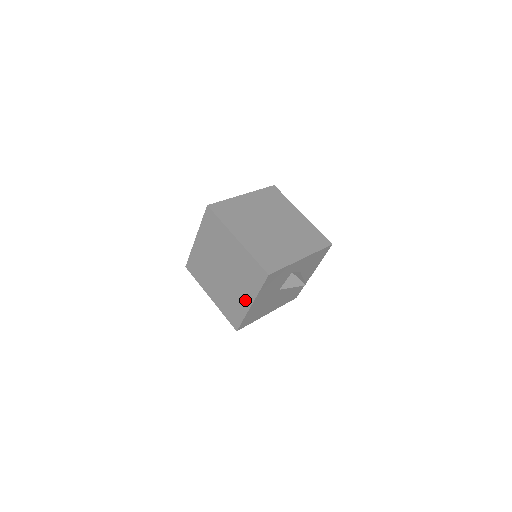
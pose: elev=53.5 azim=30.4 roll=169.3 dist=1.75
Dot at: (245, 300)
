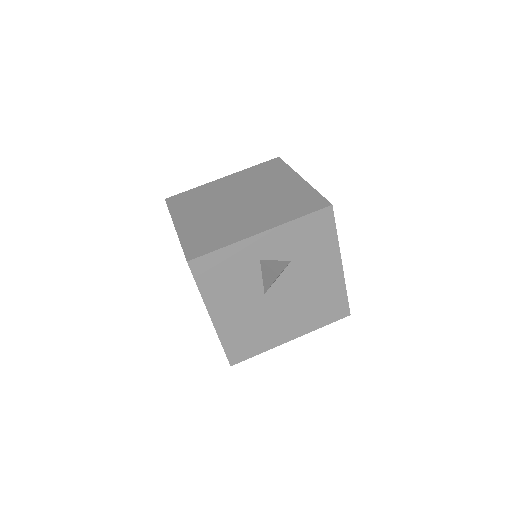
Dot at: occluded
